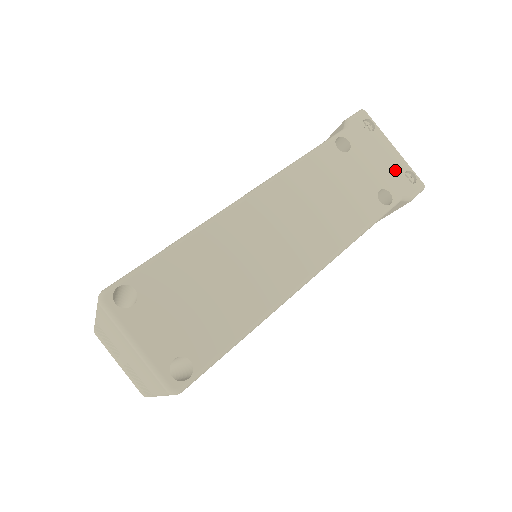
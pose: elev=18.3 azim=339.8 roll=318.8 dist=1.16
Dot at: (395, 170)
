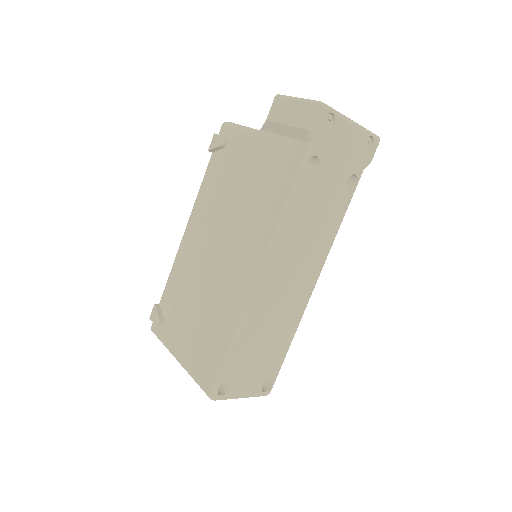
Dot at: (357, 148)
